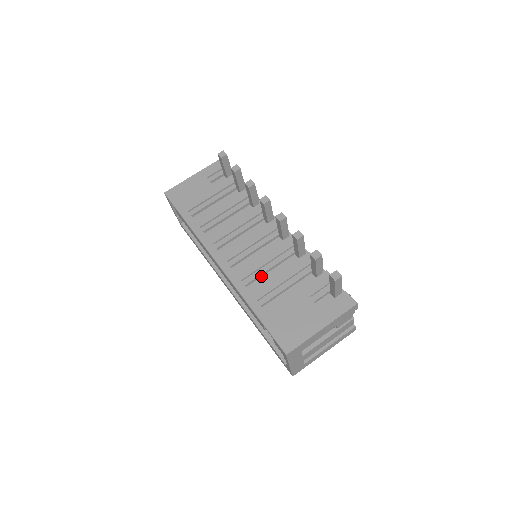
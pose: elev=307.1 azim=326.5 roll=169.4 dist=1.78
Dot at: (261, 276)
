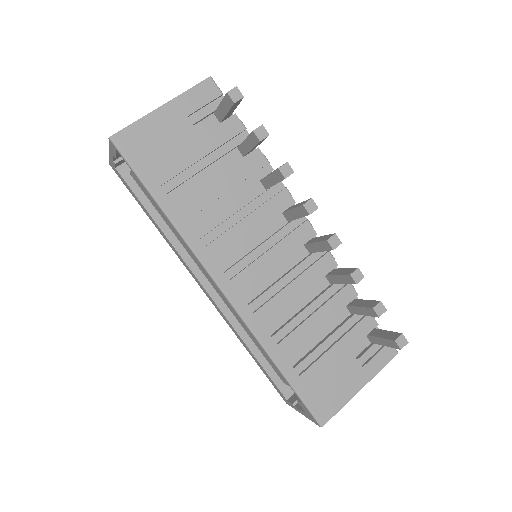
Dot at: (282, 309)
